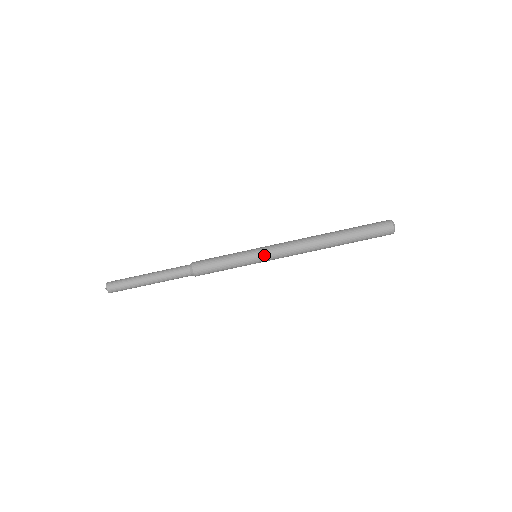
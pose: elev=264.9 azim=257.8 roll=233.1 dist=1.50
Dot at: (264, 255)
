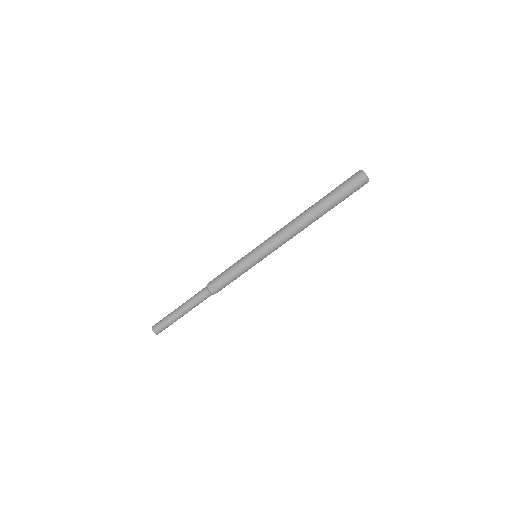
Dot at: (263, 256)
